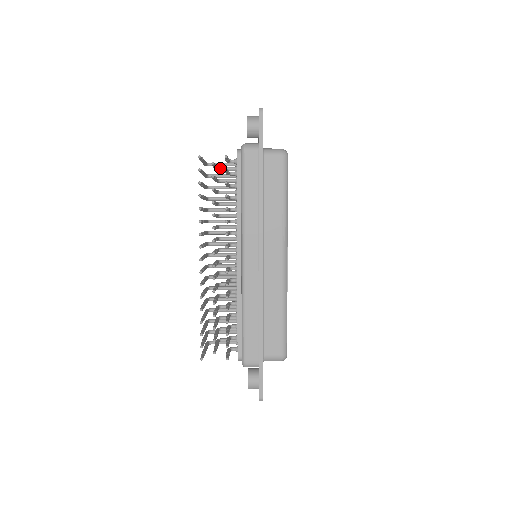
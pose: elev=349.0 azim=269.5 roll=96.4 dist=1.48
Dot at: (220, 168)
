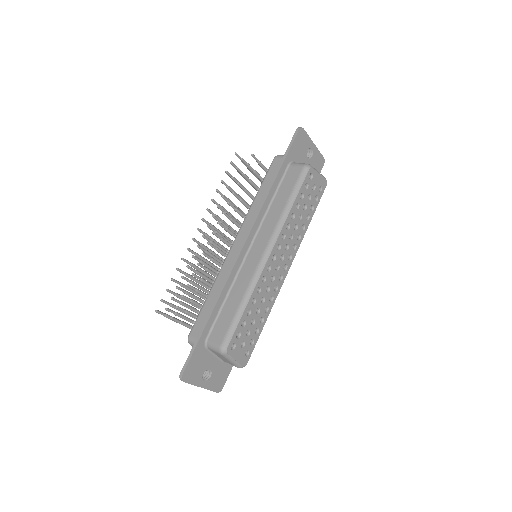
Dot at: occluded
